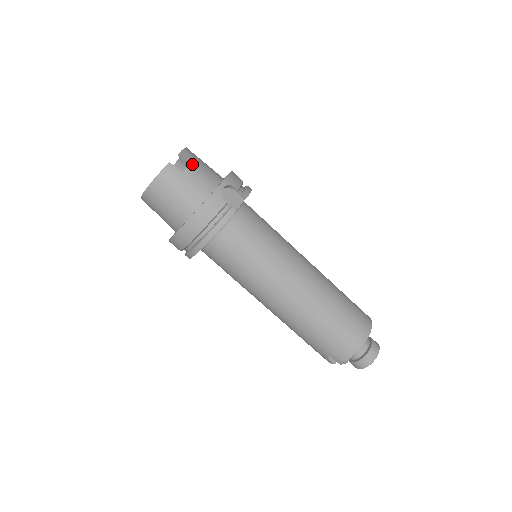
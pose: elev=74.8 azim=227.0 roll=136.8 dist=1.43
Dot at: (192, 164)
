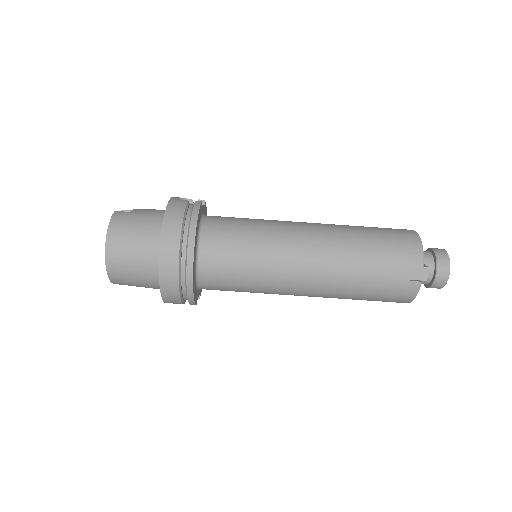
Dot at: occluded
